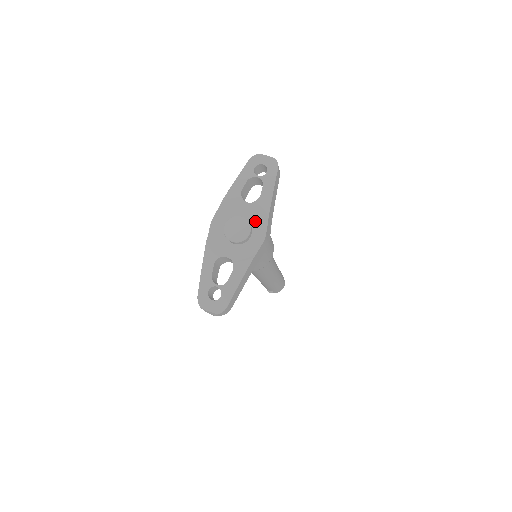
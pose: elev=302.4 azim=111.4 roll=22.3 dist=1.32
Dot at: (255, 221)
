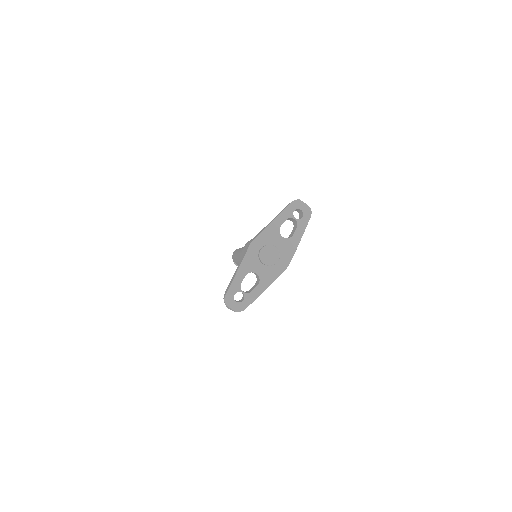
Dot at: (283, 252)
